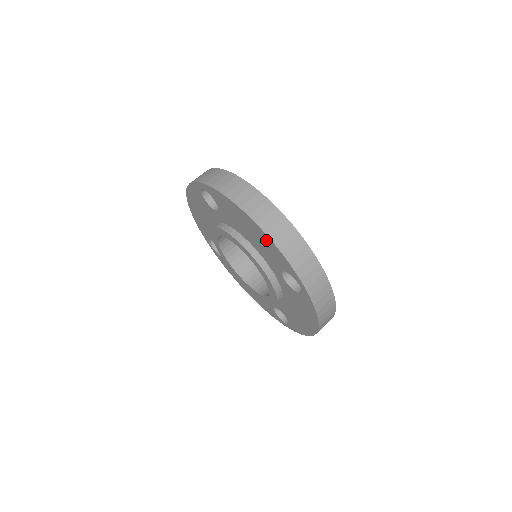
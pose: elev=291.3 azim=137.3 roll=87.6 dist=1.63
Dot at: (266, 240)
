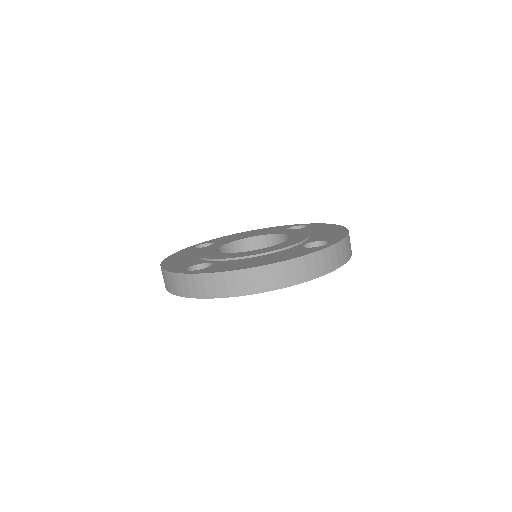
Dot at: occluded
